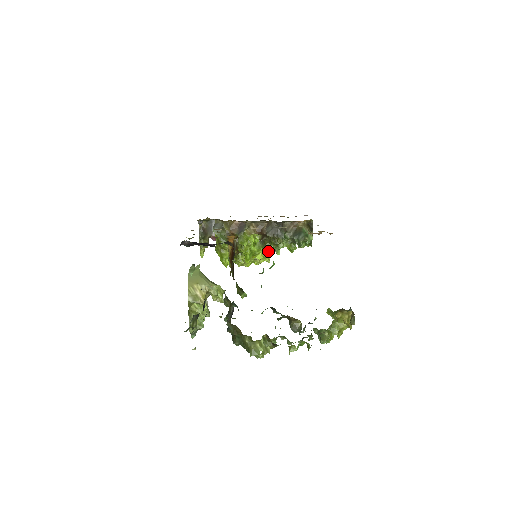
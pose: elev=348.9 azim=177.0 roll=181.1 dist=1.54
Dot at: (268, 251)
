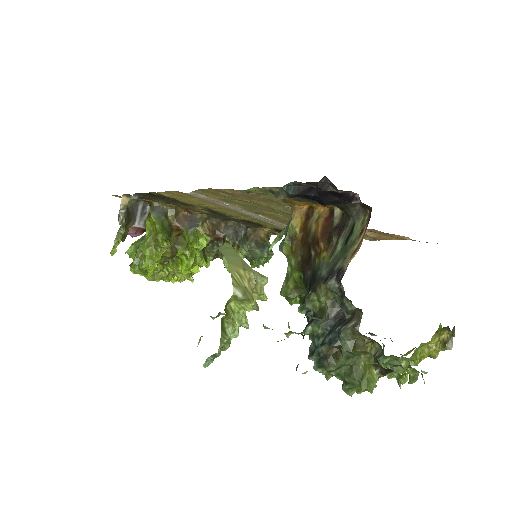
Dot at: occluded
